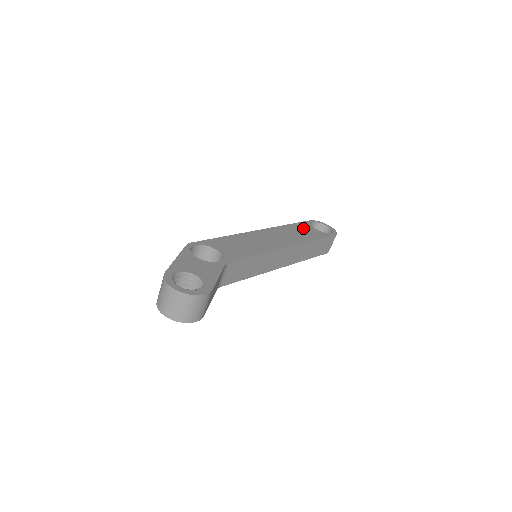
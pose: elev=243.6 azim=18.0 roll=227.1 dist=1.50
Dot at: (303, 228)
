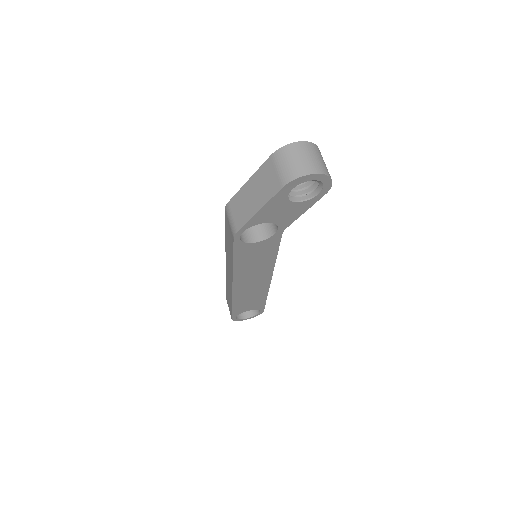
Dot at: occluded
